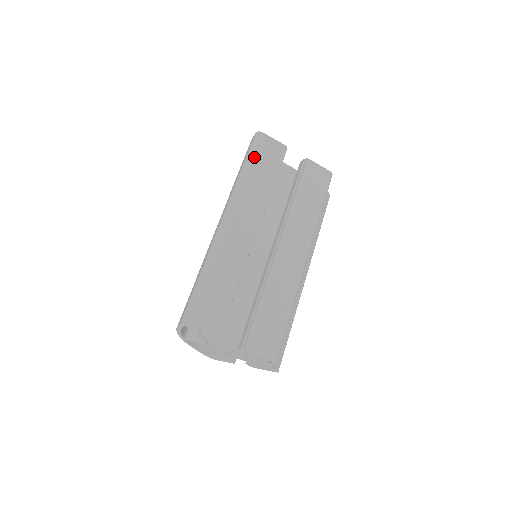
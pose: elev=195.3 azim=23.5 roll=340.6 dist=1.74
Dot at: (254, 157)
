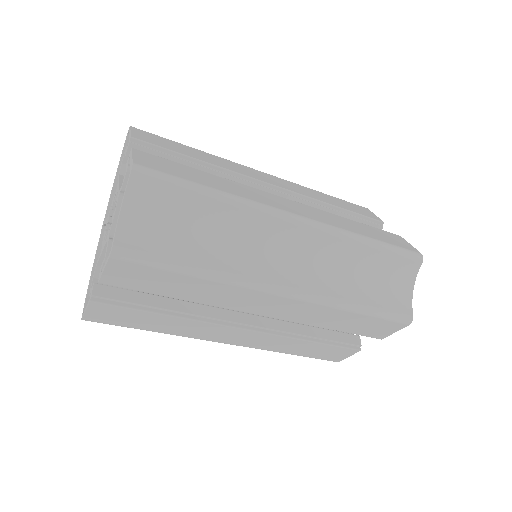
Dot at: (340, 199)
